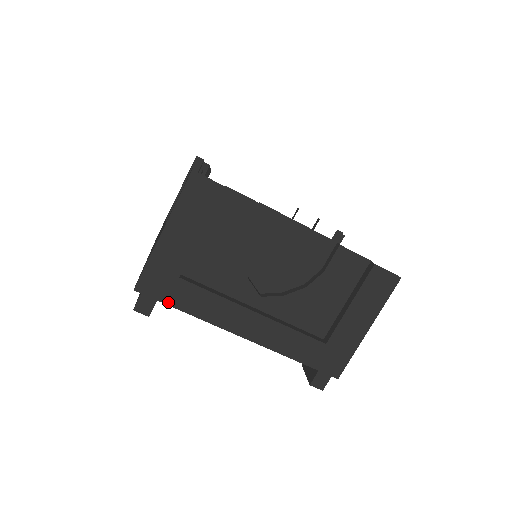
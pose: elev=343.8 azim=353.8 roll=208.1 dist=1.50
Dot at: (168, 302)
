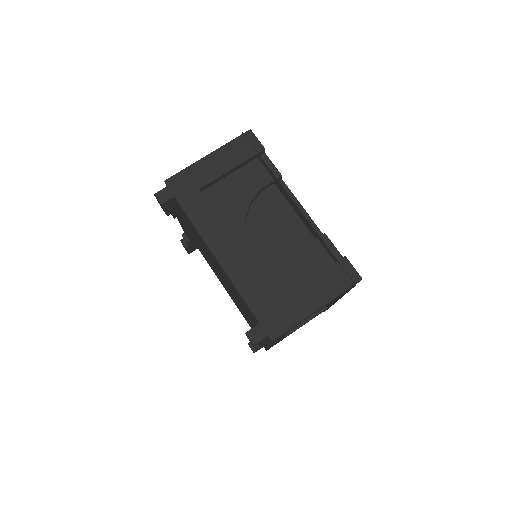
Dot at: (181, 202)
